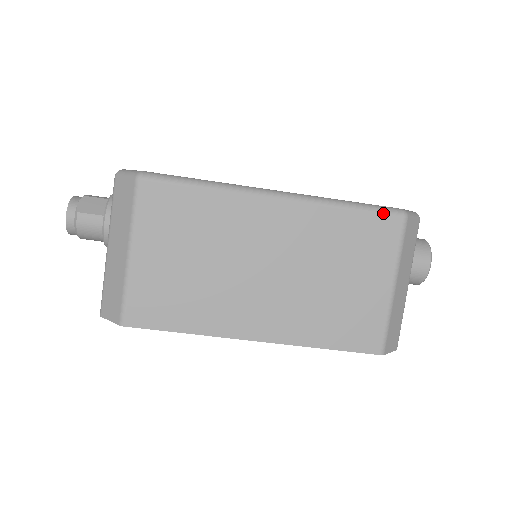
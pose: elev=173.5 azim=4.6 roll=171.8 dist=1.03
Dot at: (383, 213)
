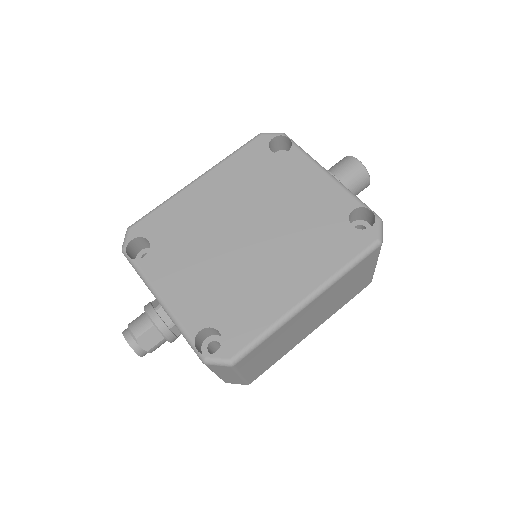
Dot at: (369, 254)
